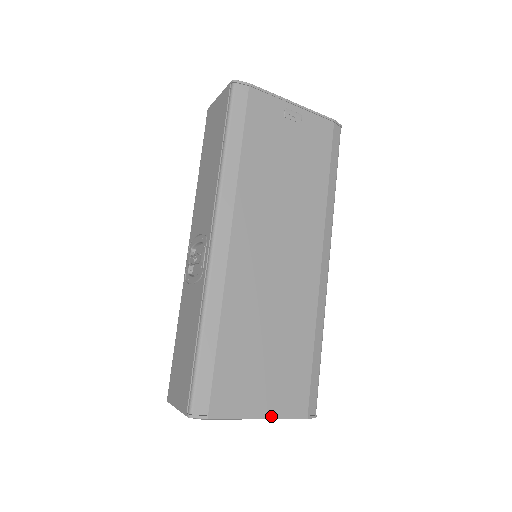
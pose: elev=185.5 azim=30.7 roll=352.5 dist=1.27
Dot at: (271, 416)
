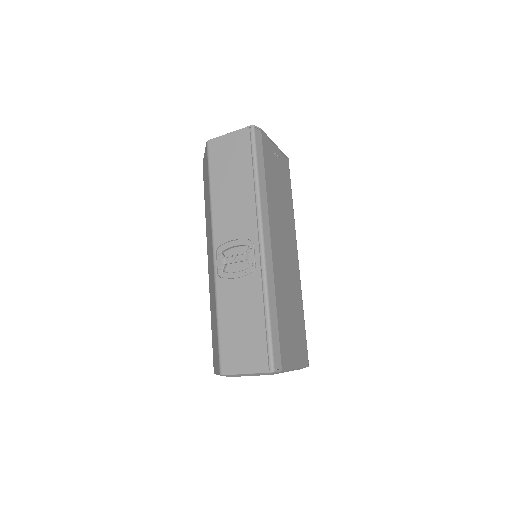
Dot at: (299, 366)
